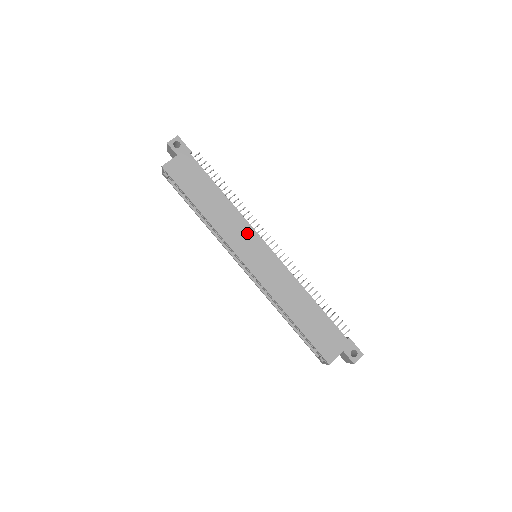
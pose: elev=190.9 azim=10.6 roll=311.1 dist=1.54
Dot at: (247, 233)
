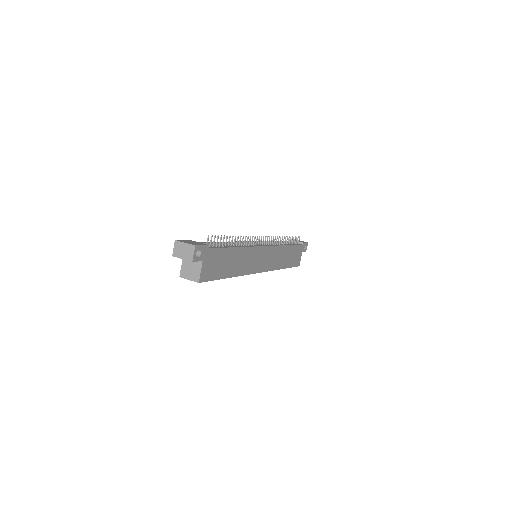
Dot at: (256, 254)
